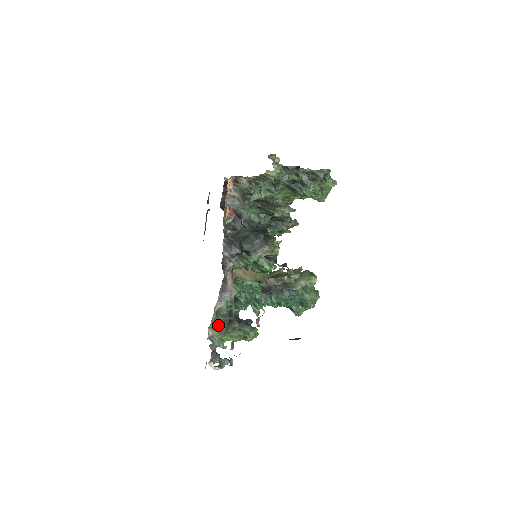
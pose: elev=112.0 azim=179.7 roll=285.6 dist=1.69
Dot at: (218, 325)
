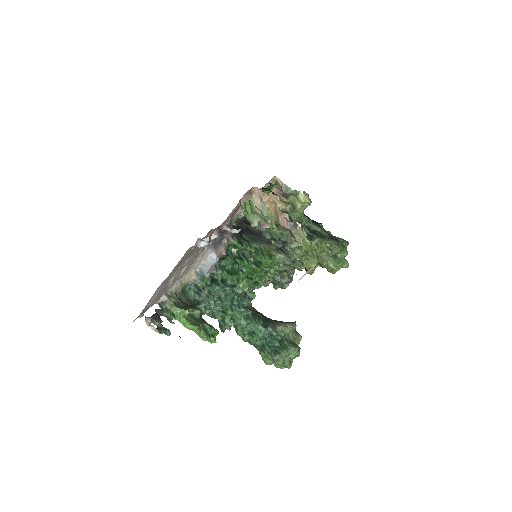
Dot at: (178, 299)
